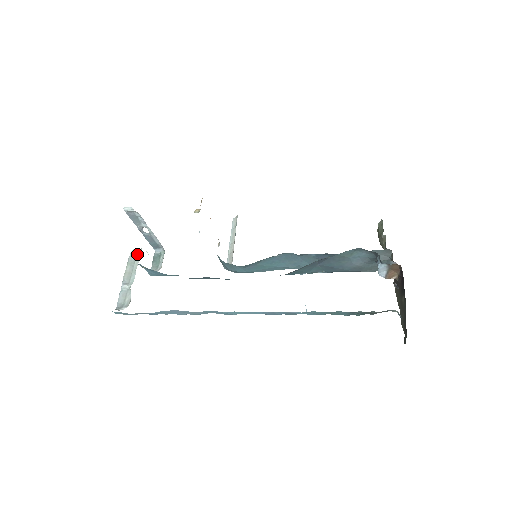
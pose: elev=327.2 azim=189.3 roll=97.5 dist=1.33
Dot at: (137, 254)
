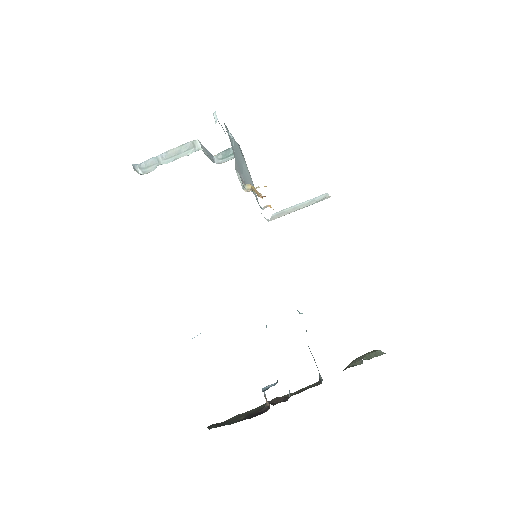
Dot at: (194, 148)
